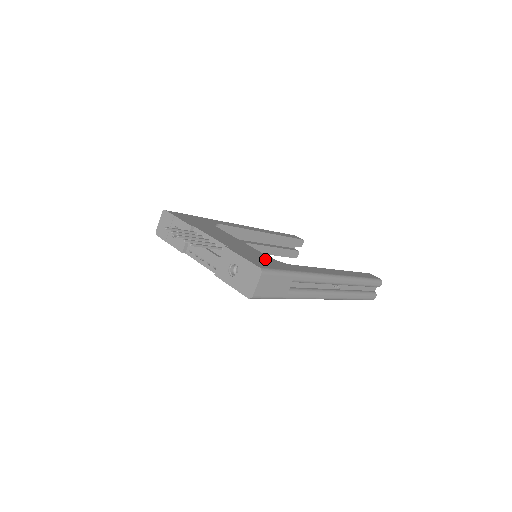
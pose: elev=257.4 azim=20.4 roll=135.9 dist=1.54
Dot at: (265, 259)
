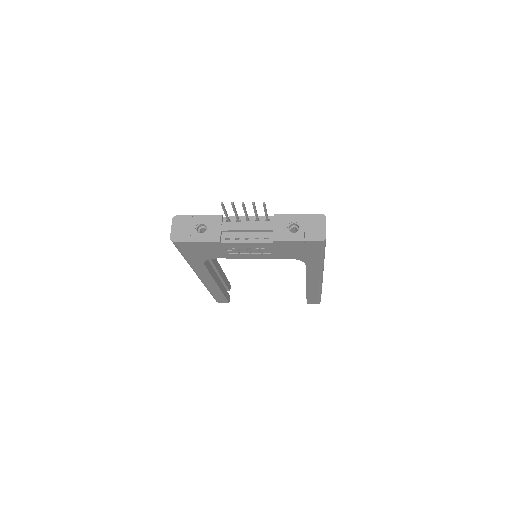
Dot at: occluded
